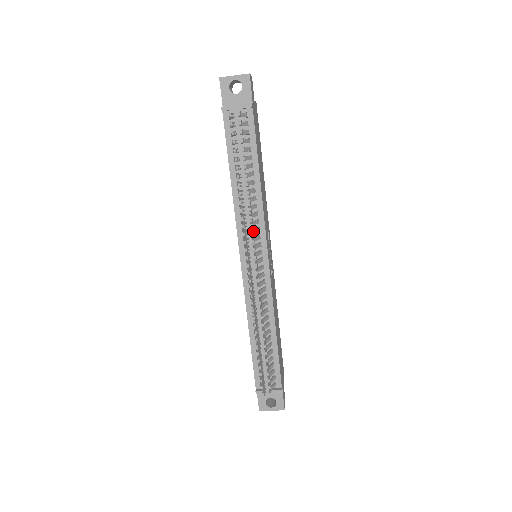
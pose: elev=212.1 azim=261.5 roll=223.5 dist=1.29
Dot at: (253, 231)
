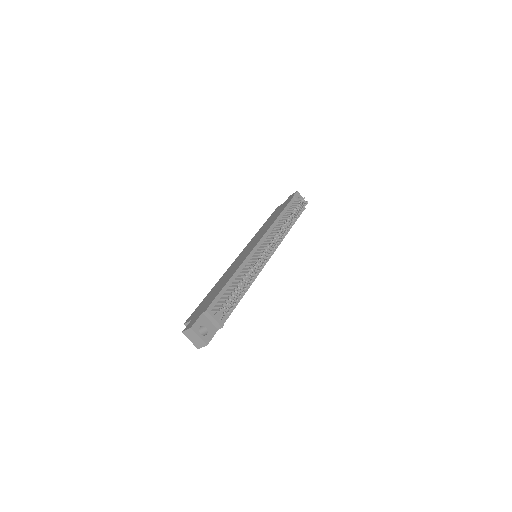
Dot at: (278, 238)
